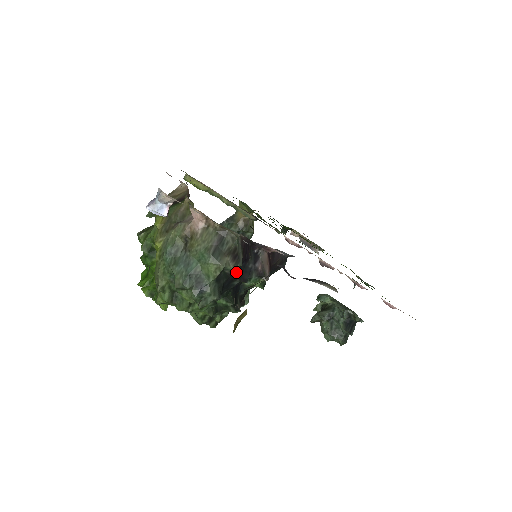
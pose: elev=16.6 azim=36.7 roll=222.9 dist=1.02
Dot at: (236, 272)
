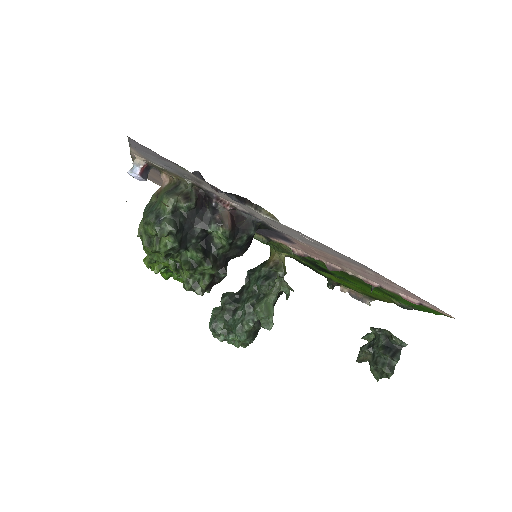
Dot at: (194, 217)
